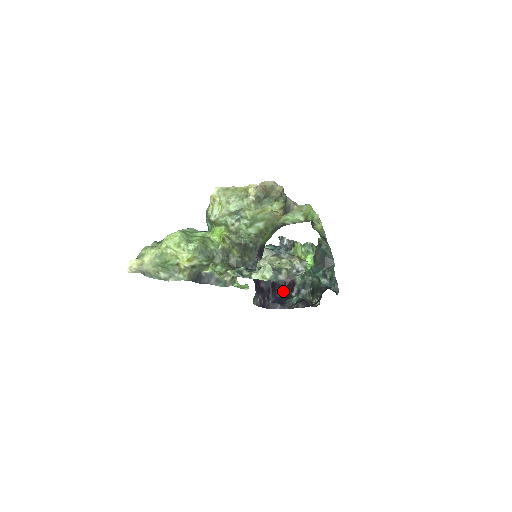
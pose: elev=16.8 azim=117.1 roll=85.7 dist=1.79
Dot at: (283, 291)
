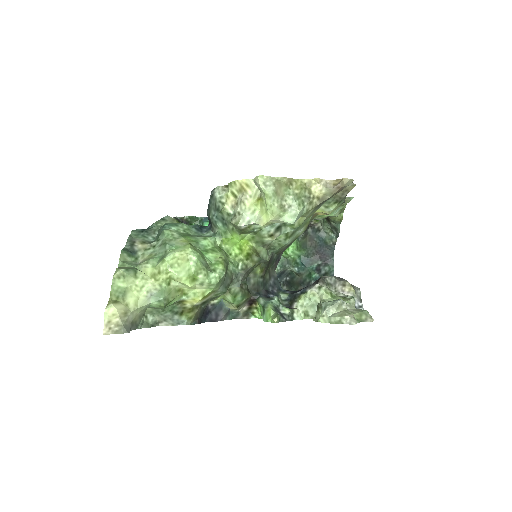
Dot at: occluded
